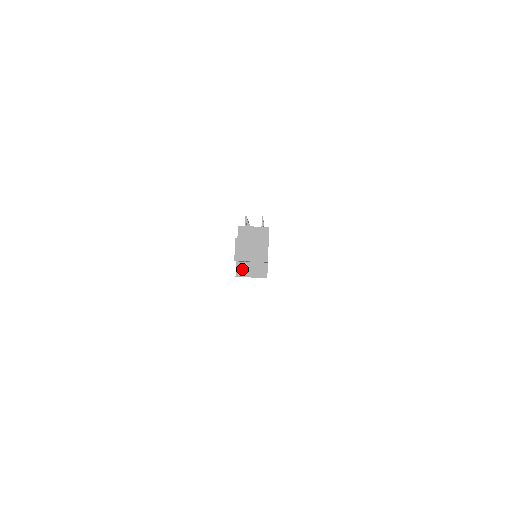
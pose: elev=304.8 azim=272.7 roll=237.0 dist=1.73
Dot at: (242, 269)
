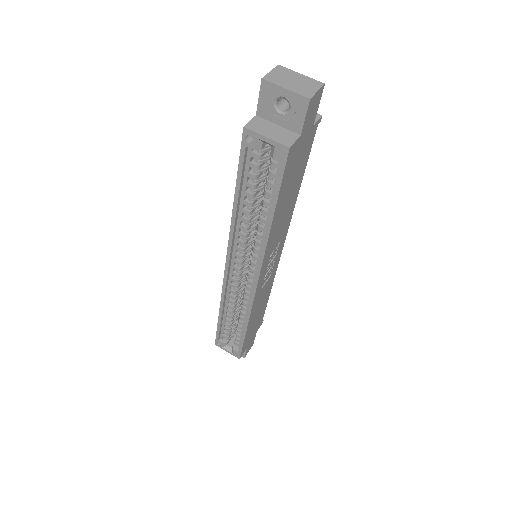
Dot at: (259, 124)
